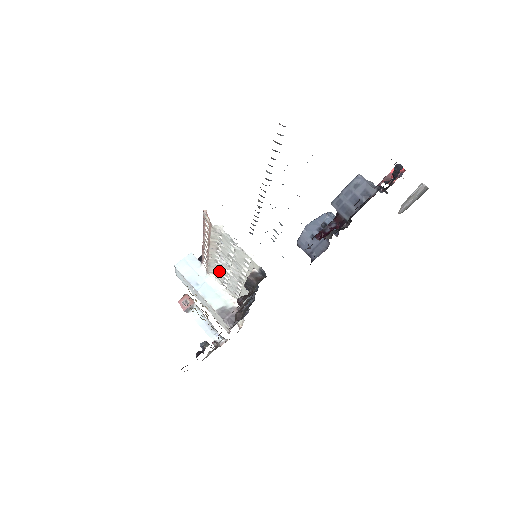
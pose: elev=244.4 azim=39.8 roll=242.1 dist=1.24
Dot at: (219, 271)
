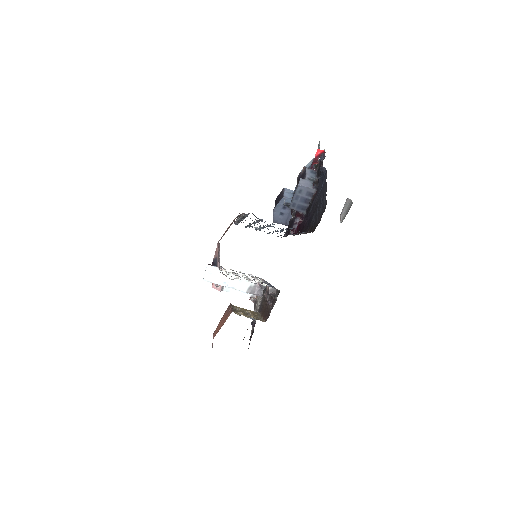
Dot at: occluded
